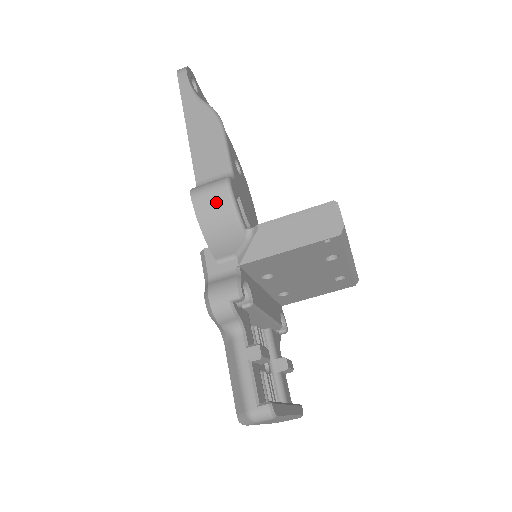
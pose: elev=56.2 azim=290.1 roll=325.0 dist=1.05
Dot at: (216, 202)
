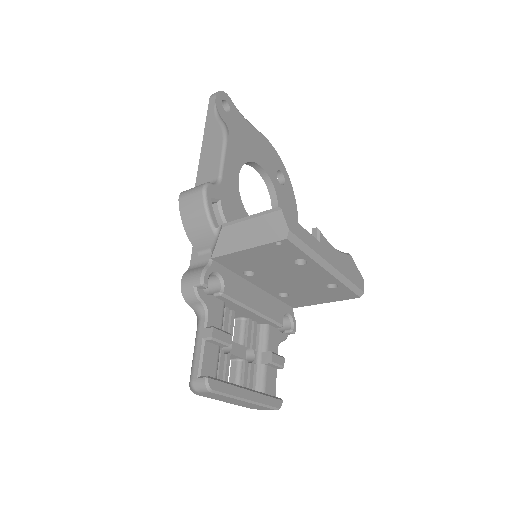
Dot at: (193, 203)
